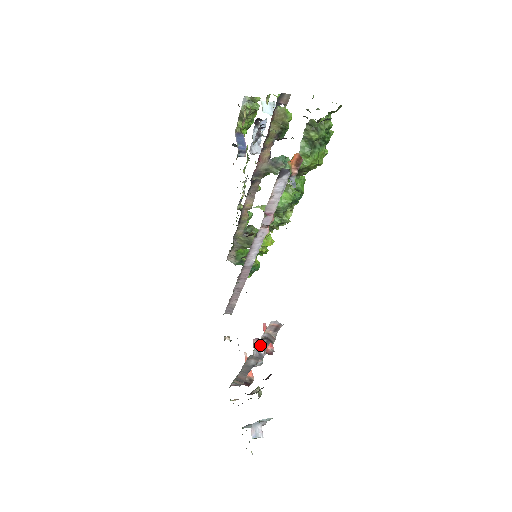
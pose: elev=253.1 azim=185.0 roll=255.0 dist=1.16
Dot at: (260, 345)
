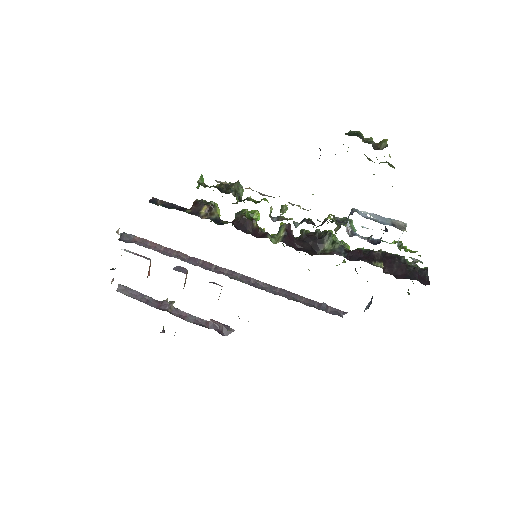
Dot at: occluded
